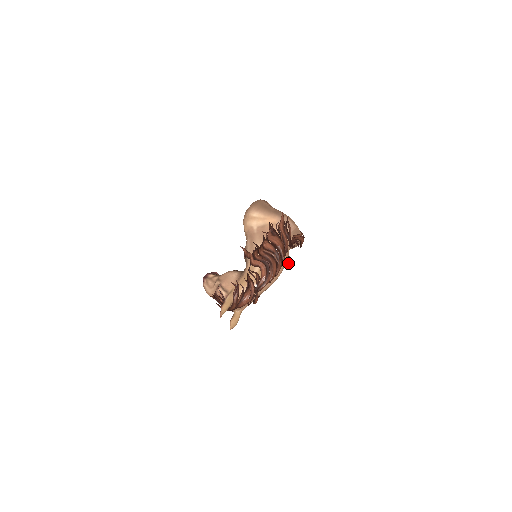
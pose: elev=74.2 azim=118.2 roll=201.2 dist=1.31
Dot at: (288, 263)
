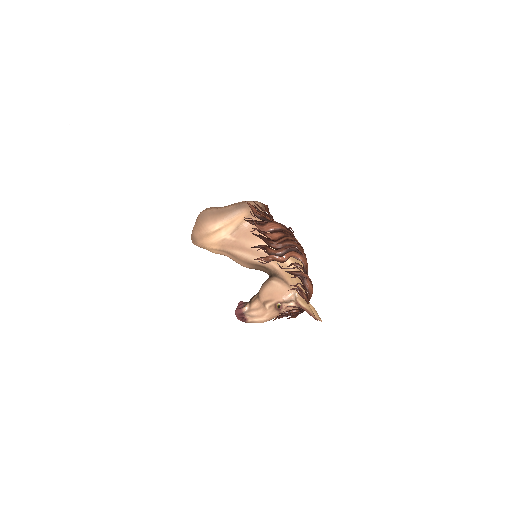
Dot at: occluded
